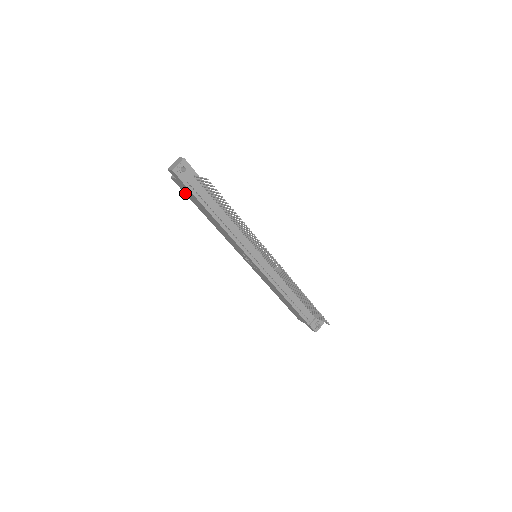
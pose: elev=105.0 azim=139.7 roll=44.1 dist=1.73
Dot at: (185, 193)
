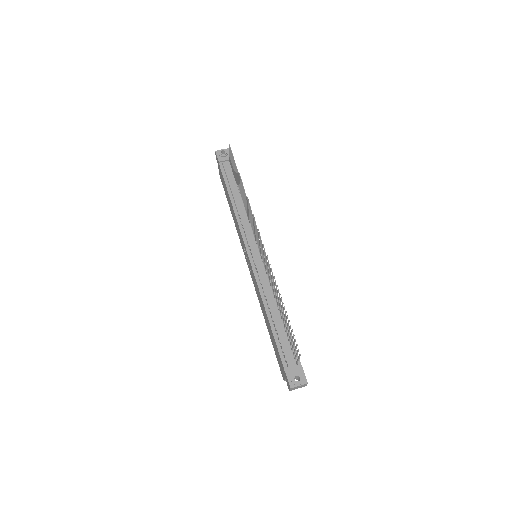
Dot at: (223, 187)
